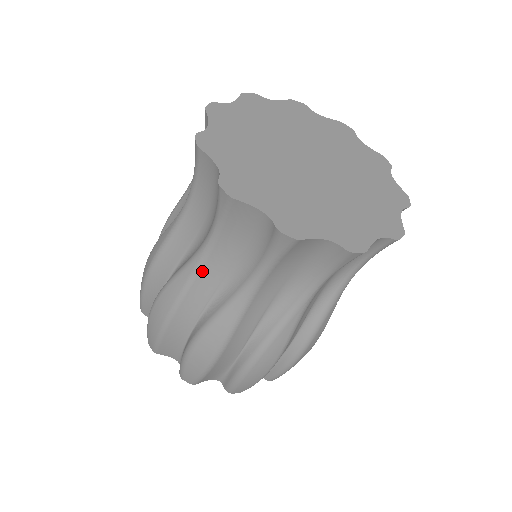
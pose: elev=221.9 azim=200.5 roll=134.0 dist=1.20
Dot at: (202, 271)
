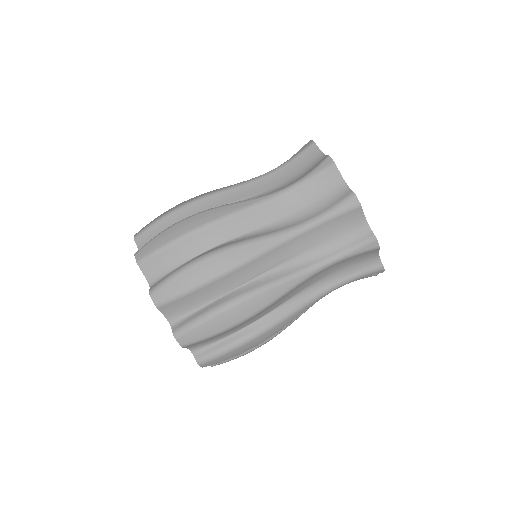
Dot at: (262, 207)
